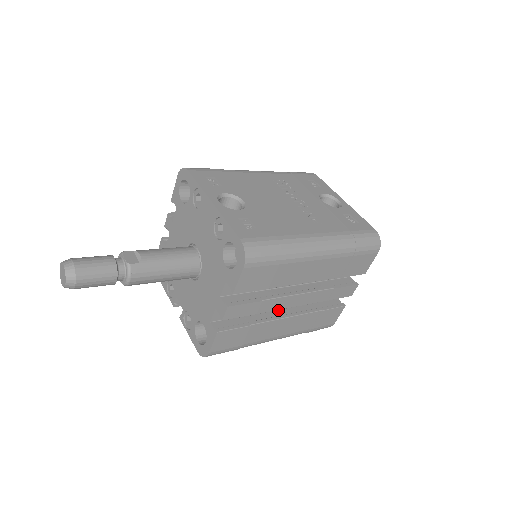
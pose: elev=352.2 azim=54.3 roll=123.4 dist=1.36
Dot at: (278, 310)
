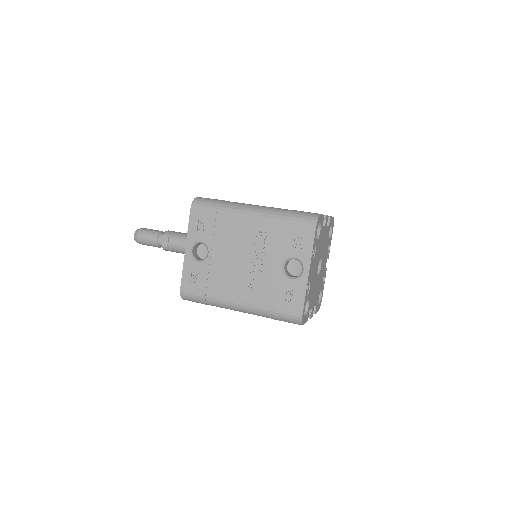
Dot at: occluded
